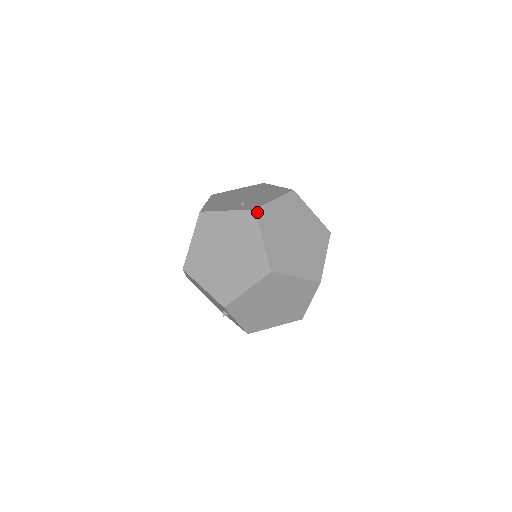
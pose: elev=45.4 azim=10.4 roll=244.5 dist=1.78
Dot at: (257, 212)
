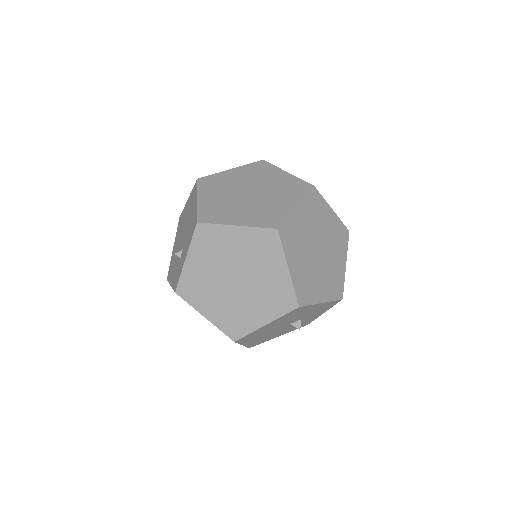
Dot at: (314, 190)
